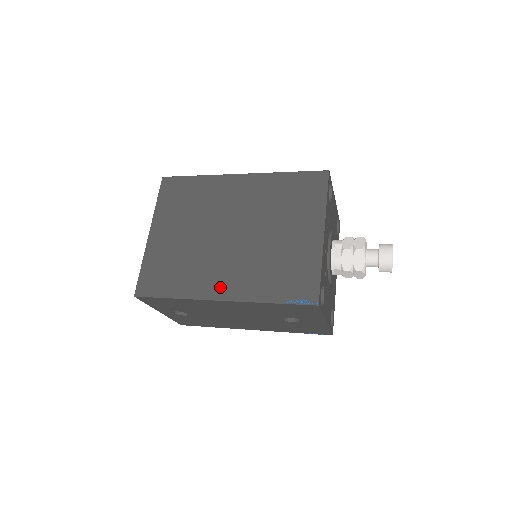
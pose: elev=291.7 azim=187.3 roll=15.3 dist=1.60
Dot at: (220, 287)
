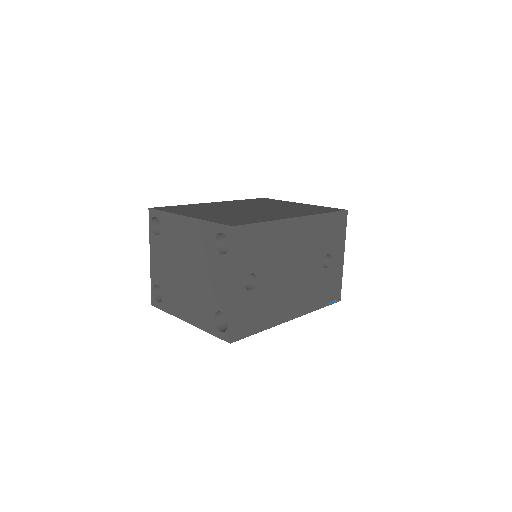
Dot at: (287, 215)
